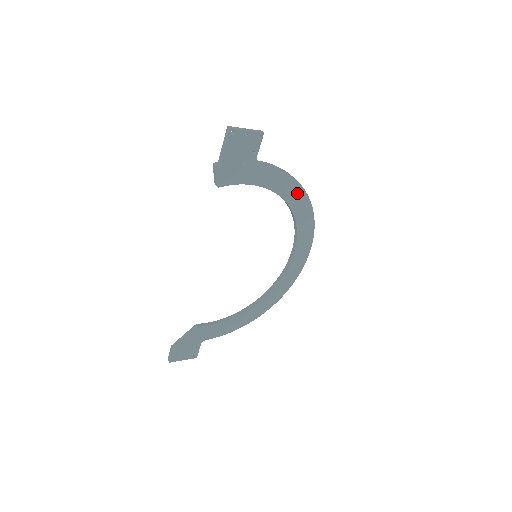
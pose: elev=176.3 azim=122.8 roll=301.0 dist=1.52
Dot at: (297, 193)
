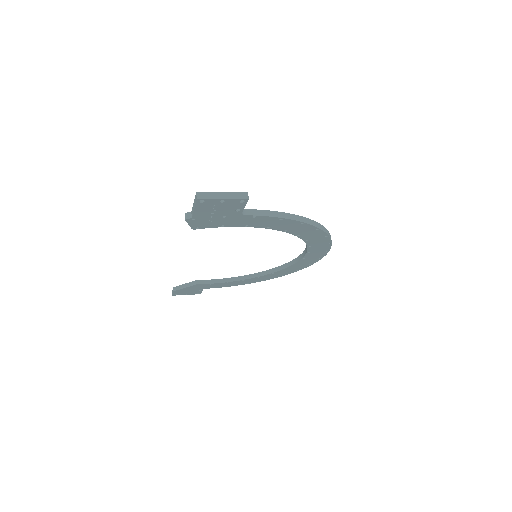
Dot at: (305, 228)
